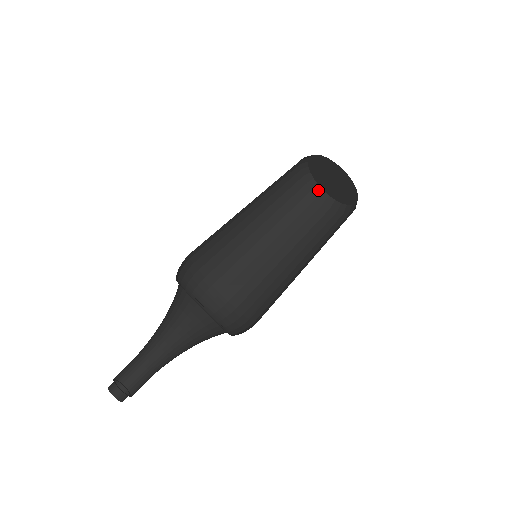
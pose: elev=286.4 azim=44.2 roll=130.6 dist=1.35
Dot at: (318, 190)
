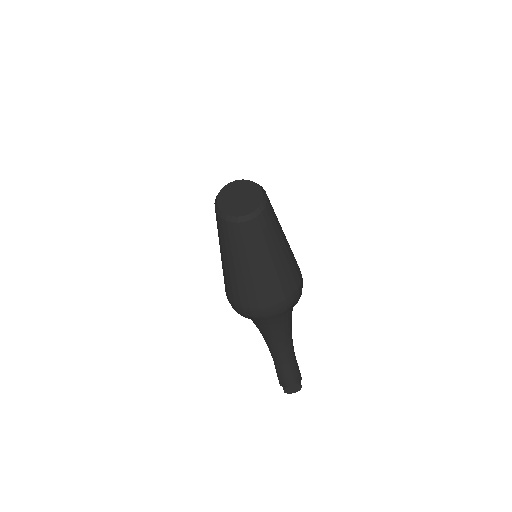
Dot at: (235, 219)
